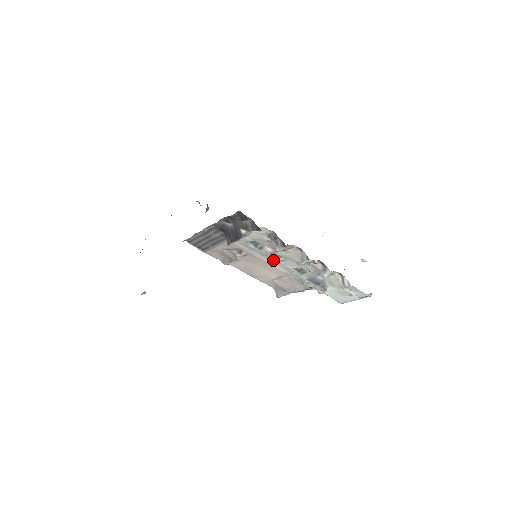
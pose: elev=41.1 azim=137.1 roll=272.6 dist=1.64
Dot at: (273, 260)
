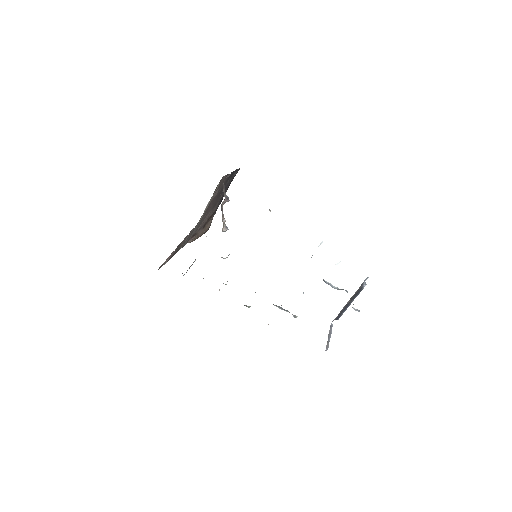
Dot at: occluded
